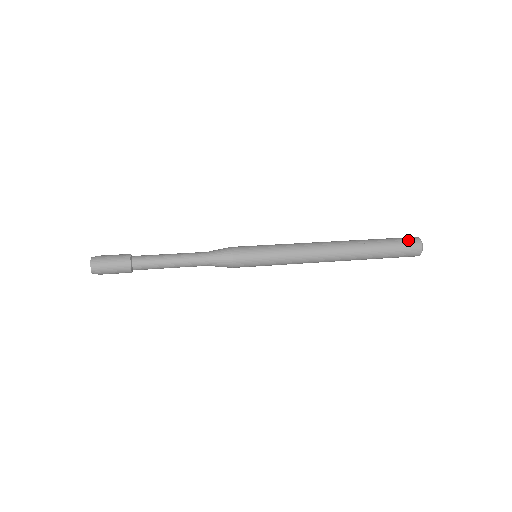
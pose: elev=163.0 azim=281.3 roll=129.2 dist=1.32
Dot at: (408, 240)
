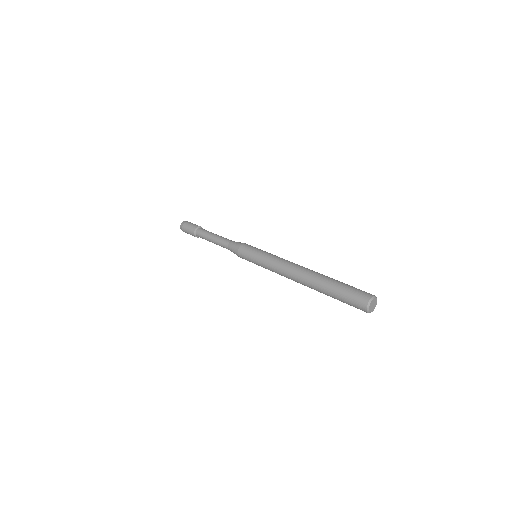
Dot at: (358, 295)
